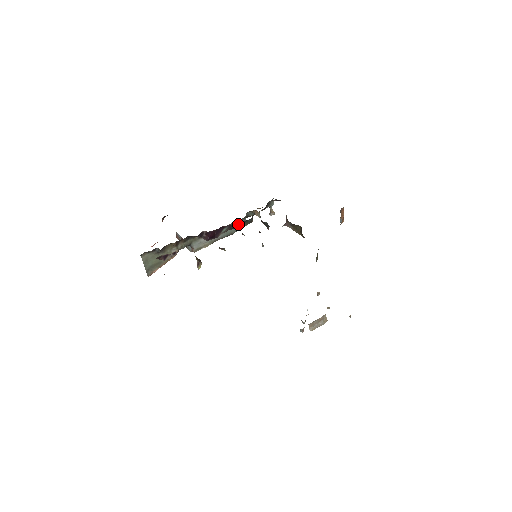
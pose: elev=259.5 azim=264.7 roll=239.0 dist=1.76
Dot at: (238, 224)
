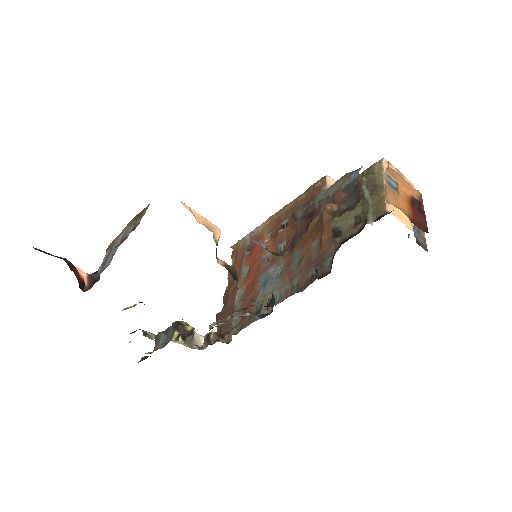
Dot at: occluded
